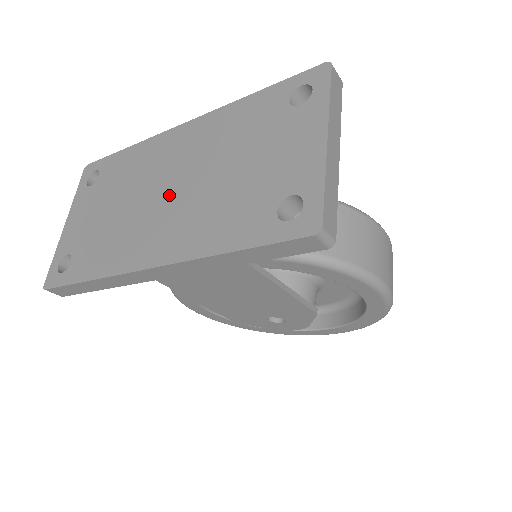
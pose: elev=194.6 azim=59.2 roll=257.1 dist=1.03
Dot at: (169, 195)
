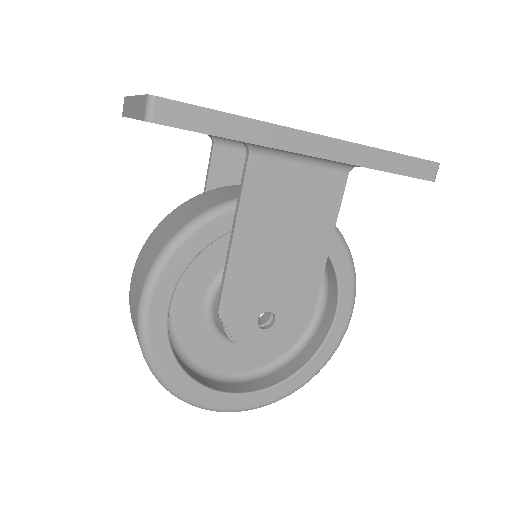
Dot at: occluded
